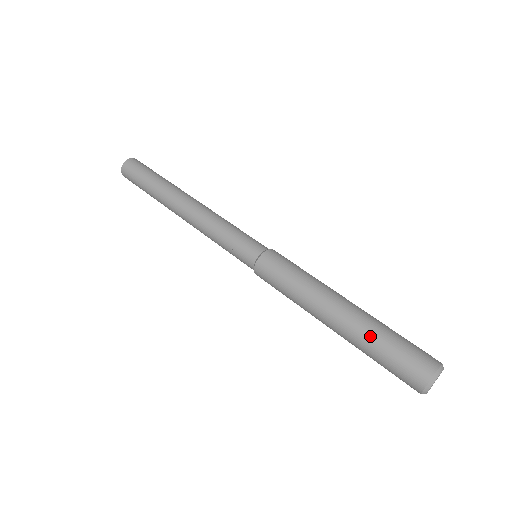
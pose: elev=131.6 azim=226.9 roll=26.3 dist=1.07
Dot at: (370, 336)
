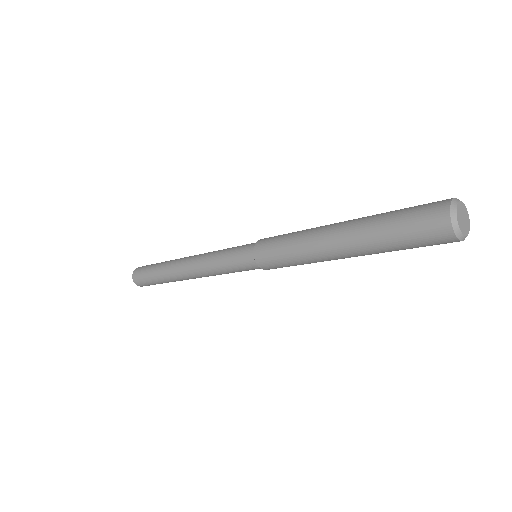
Dot at: occluded
